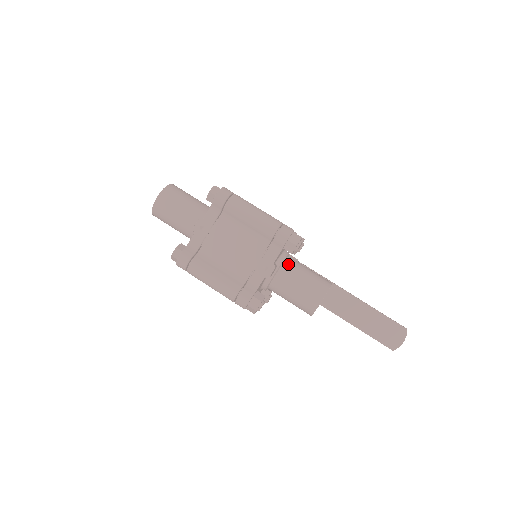
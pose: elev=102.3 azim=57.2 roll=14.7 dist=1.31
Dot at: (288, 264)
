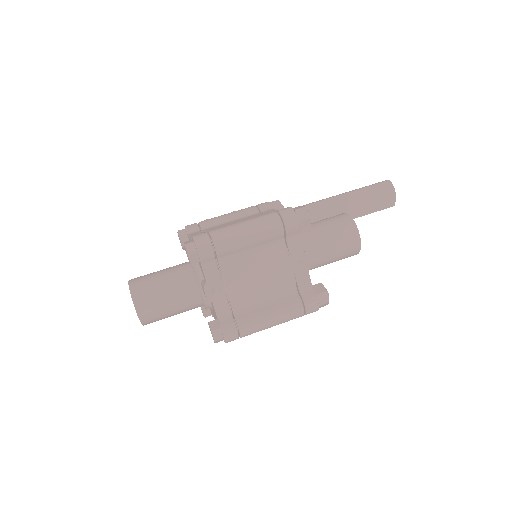
Dot at: (305, 237)
